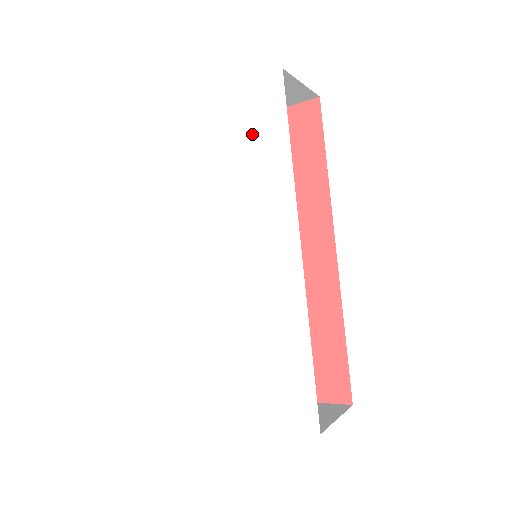
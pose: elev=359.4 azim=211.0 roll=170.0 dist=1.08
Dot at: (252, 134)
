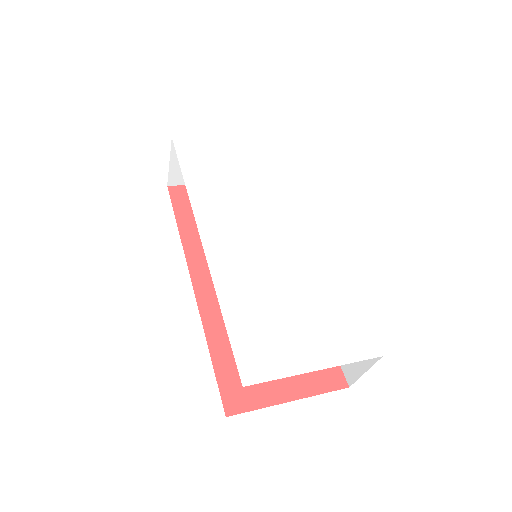
Dot at: (263, 163)
